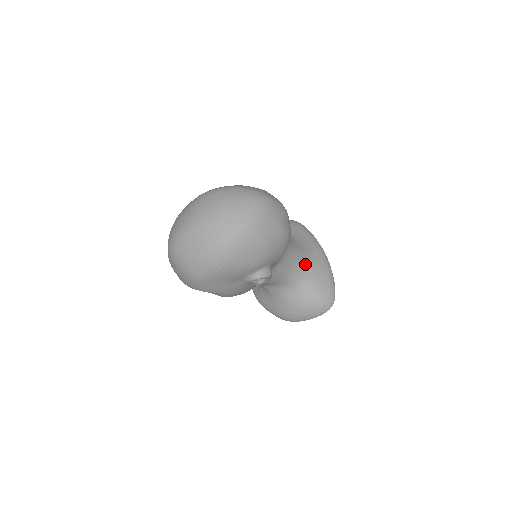
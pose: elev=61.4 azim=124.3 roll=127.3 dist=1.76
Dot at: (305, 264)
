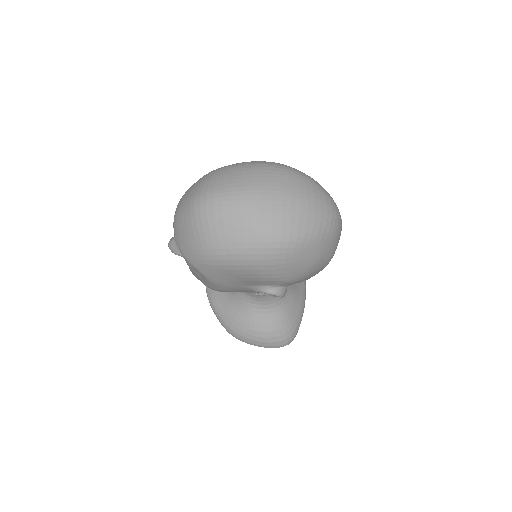
Dot at: (291, 289)
